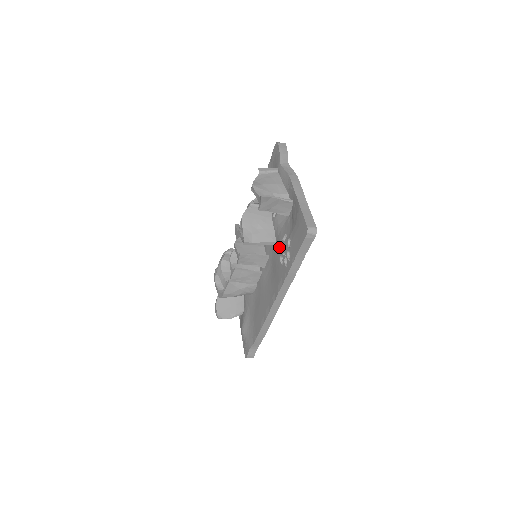
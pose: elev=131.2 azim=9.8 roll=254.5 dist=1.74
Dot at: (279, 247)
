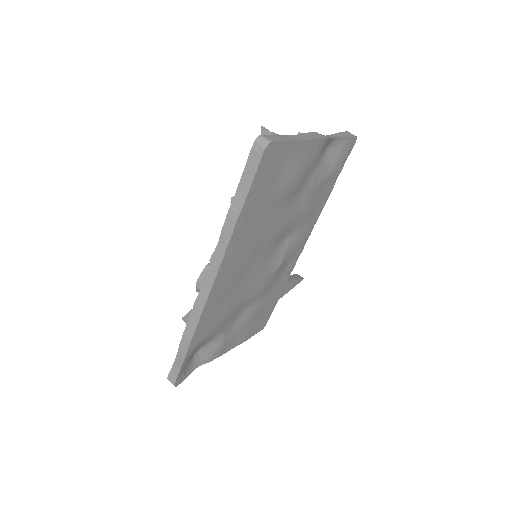
Dot at: occluded
